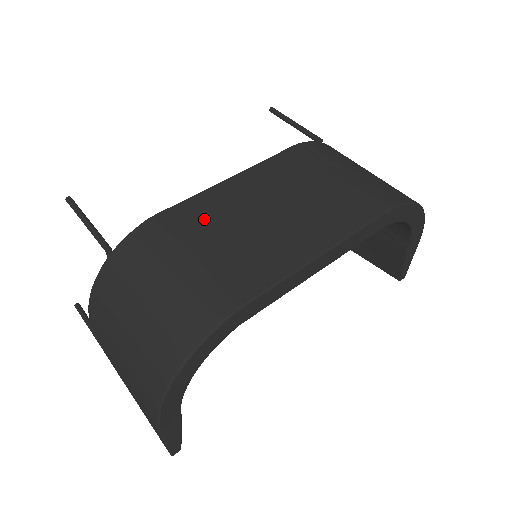
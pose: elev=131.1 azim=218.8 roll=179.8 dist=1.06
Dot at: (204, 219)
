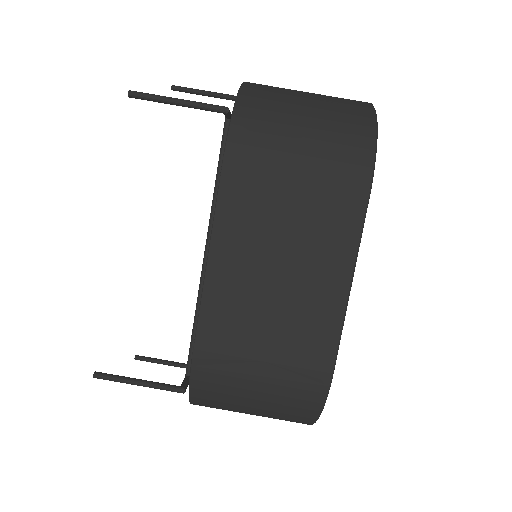
Dot at: (234, 324)
